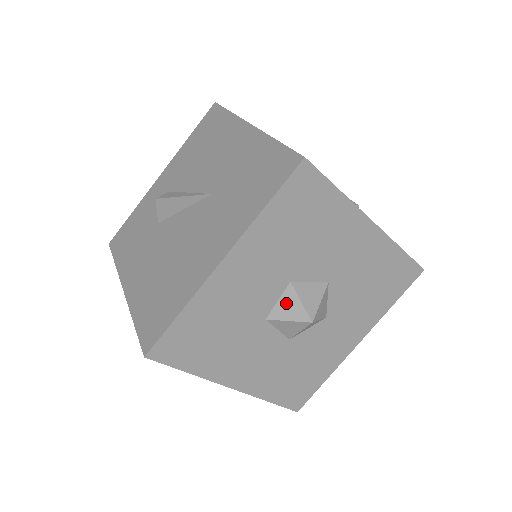
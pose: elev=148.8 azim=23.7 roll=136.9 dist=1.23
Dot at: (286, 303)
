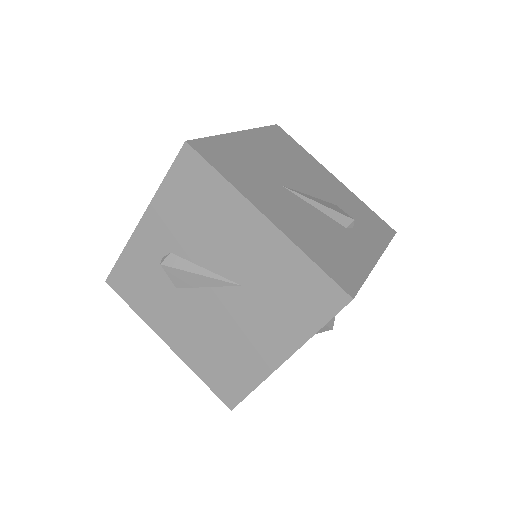
Dot at: occluded
